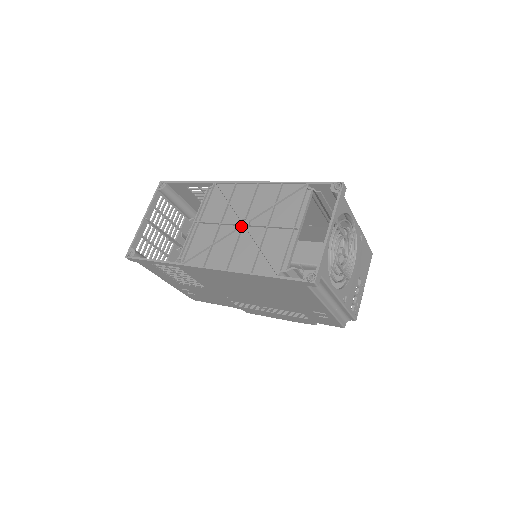
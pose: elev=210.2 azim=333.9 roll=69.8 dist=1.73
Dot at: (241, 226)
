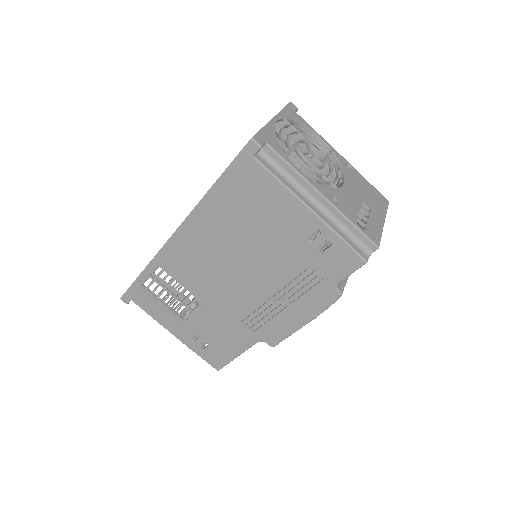
Dot at: occluded
